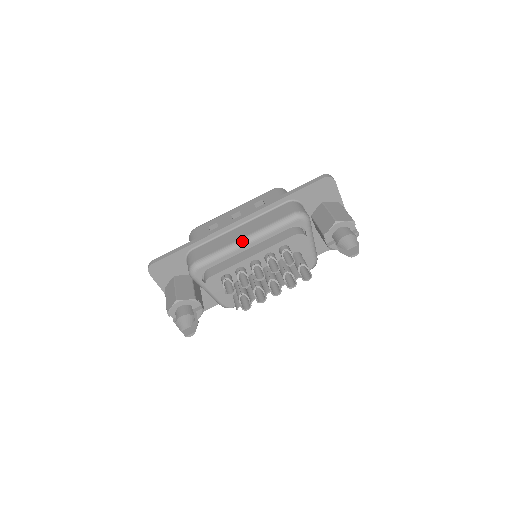
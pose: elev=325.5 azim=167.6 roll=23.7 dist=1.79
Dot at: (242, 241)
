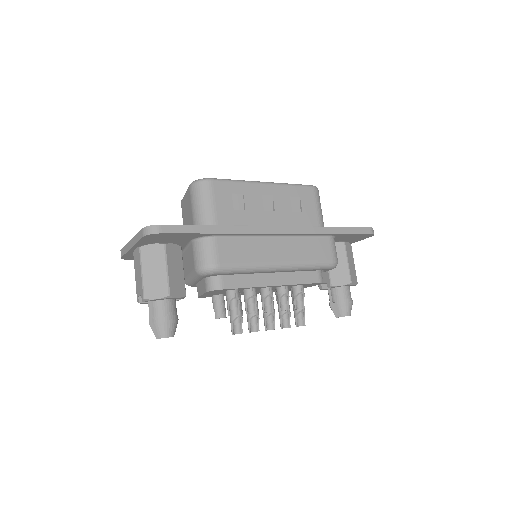
Dot at: (277, 267)
